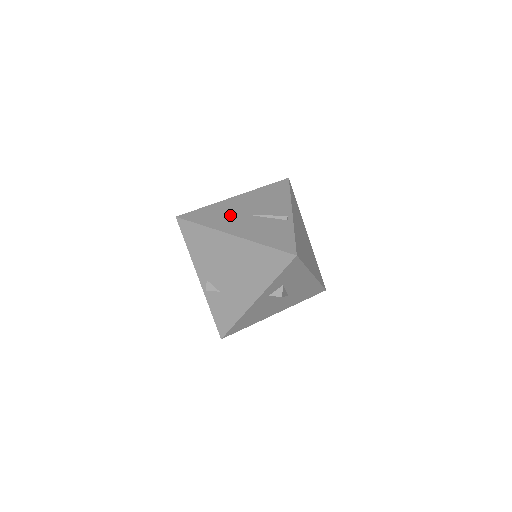
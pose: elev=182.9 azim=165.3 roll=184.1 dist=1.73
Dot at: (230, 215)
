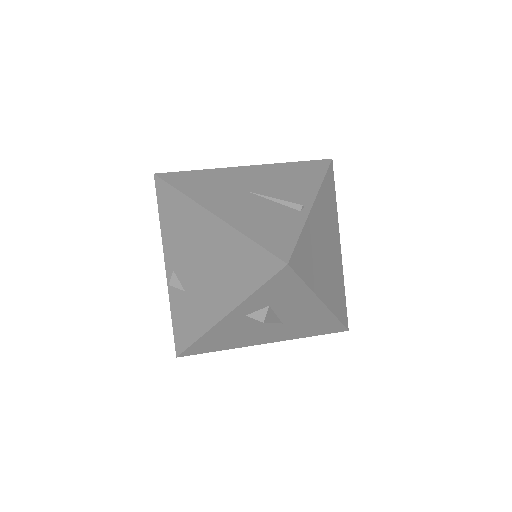
Dot at: (225, 187)
